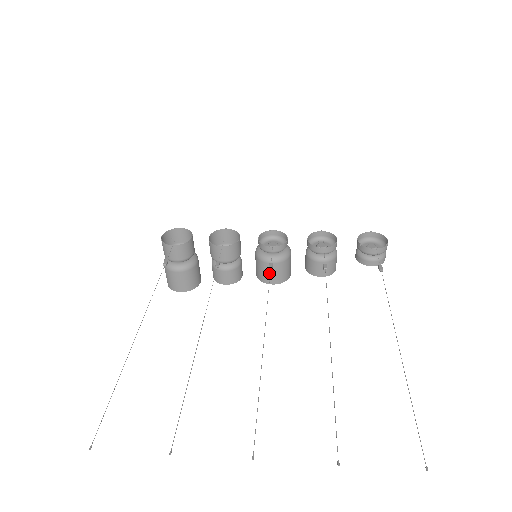
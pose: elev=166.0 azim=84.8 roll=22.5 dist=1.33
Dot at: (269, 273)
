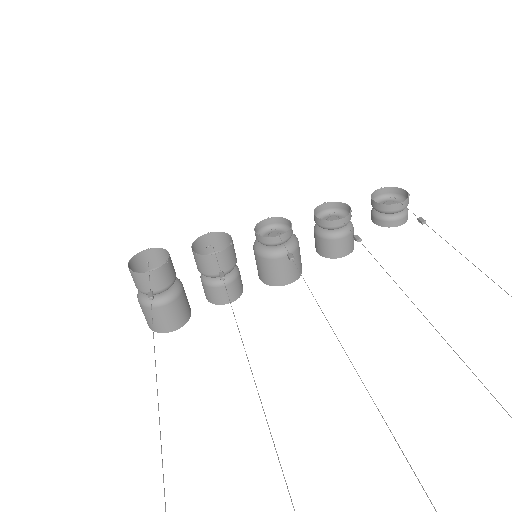
Dot at: (280, 271)
